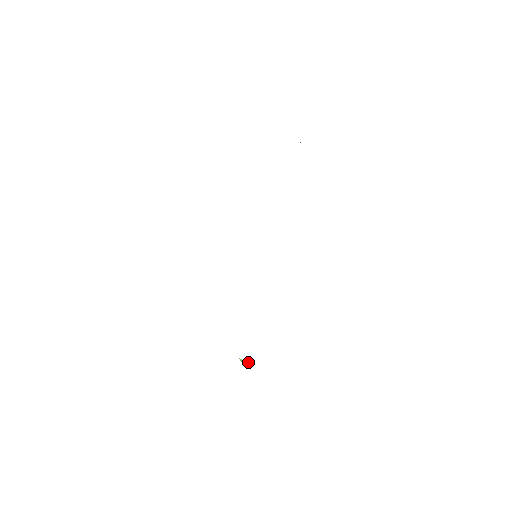
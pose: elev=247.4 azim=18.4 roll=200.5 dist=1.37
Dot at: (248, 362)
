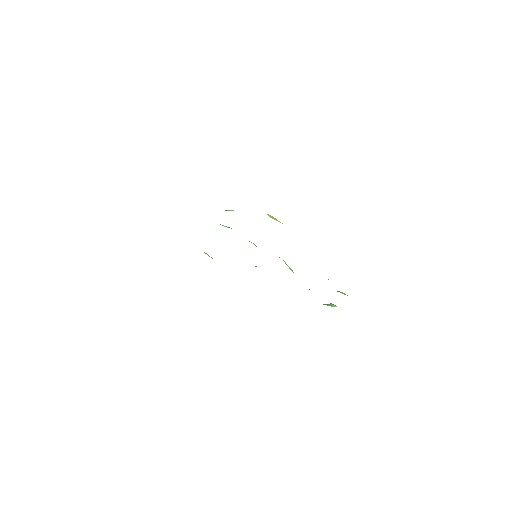
Dot at: (333, 305)
